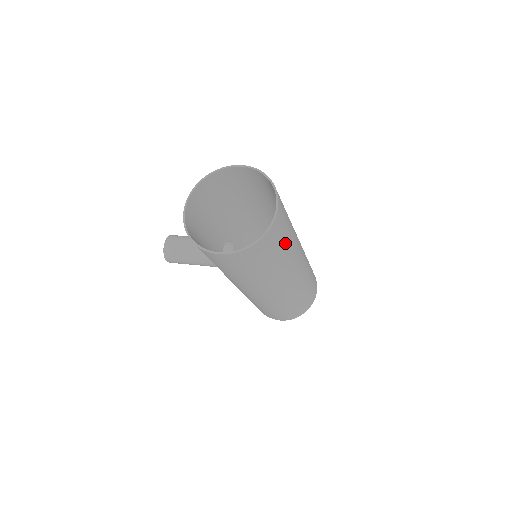
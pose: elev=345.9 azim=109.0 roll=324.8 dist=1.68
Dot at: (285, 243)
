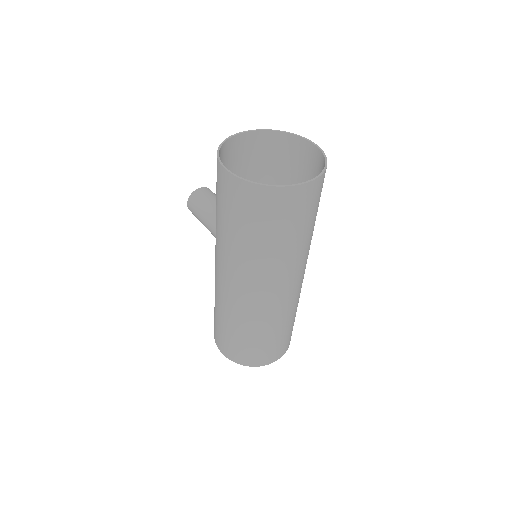
Dot at: (288, 234)
